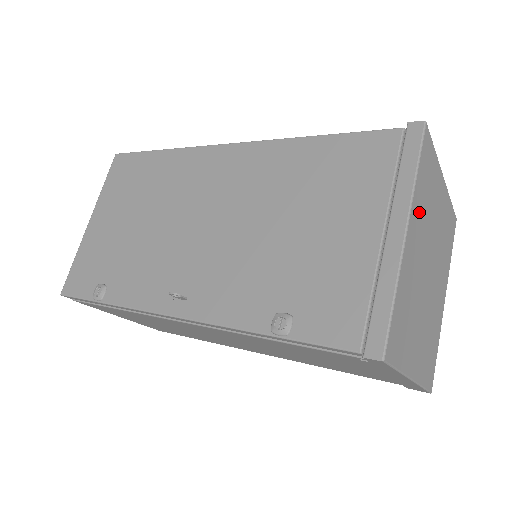
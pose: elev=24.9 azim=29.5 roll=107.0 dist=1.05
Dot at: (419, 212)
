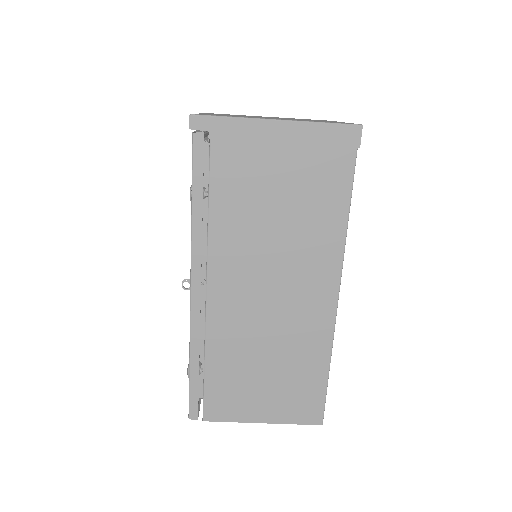
Dot at: occluded
